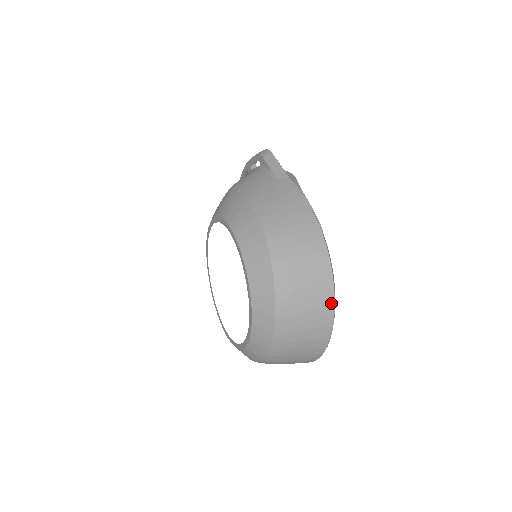
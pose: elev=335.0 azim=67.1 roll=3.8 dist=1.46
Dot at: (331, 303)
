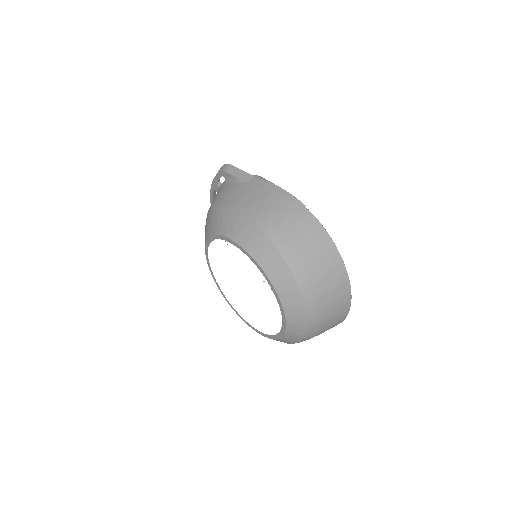
Dot at: (339, 260)
